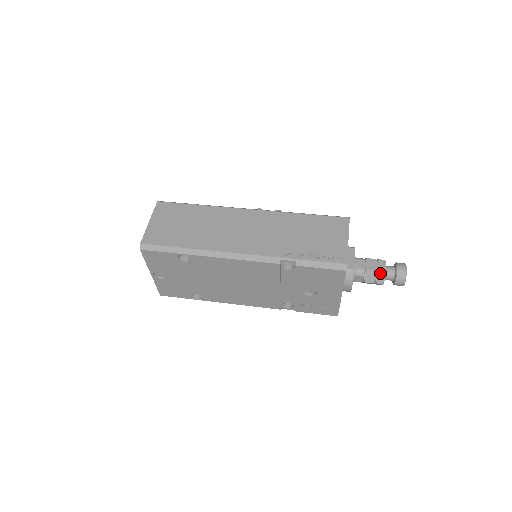
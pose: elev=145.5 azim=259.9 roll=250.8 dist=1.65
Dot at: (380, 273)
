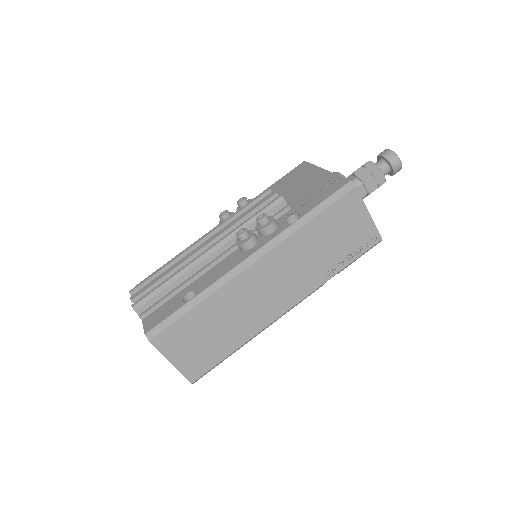
Dot at: occluded
